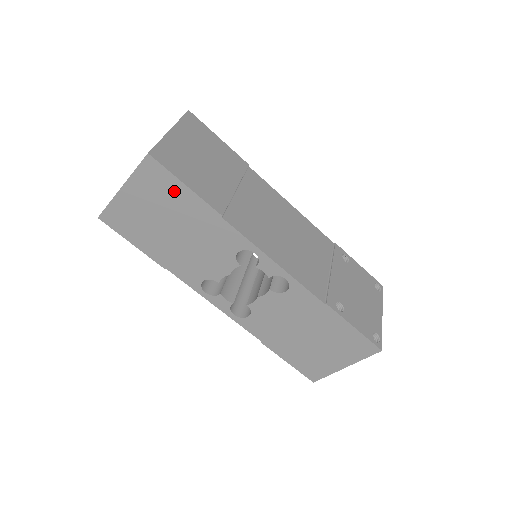
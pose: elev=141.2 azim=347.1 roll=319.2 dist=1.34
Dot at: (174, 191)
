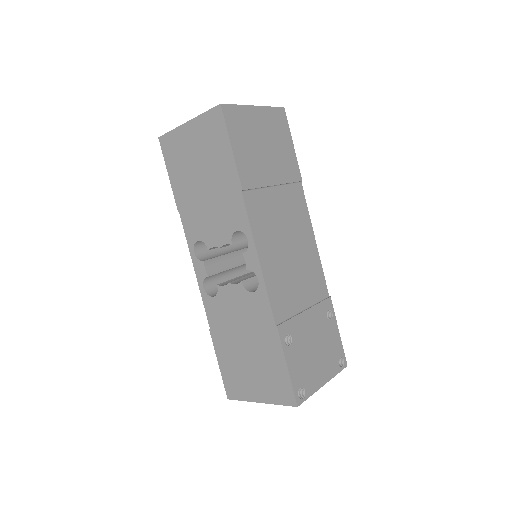
Dot at: (221, 147)
